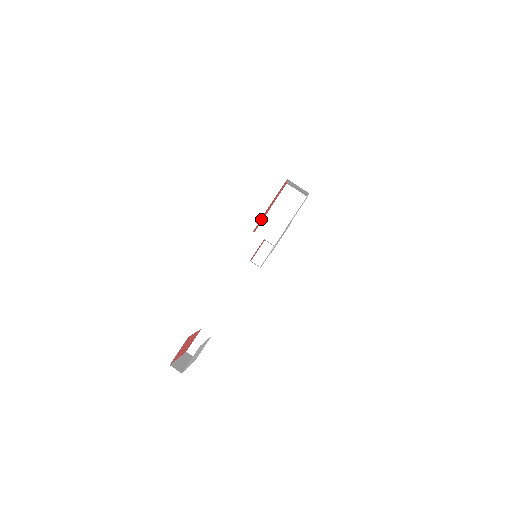
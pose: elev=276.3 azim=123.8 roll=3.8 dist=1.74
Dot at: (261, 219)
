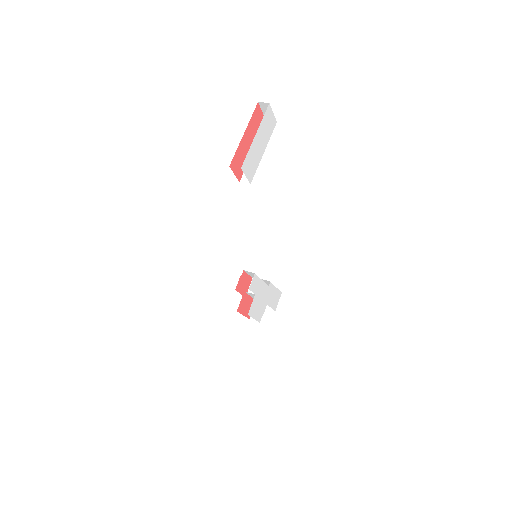
Dot at: occluded
